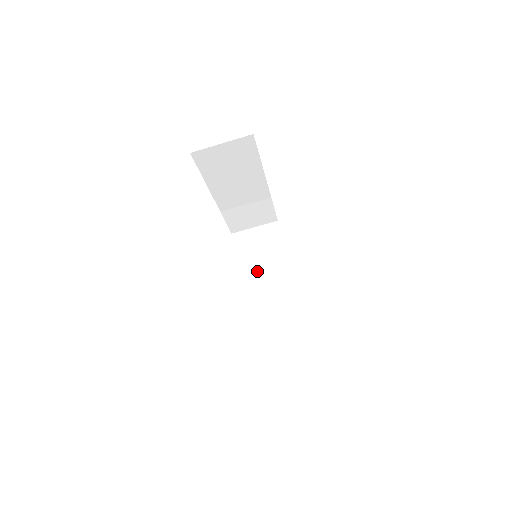
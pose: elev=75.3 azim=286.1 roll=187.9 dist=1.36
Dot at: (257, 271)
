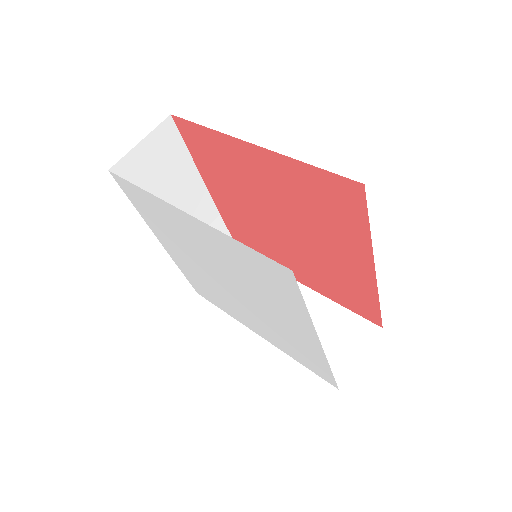
Dot at: occluded
